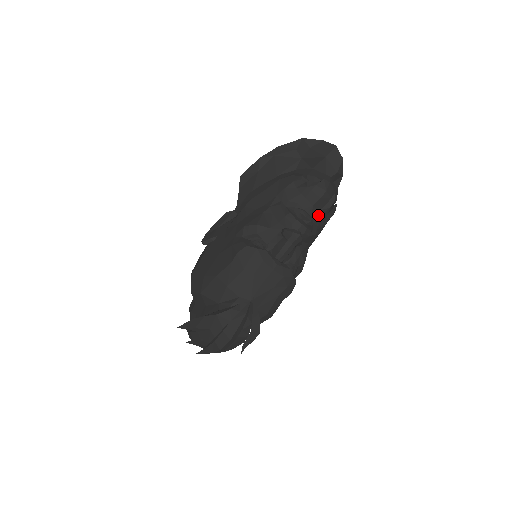
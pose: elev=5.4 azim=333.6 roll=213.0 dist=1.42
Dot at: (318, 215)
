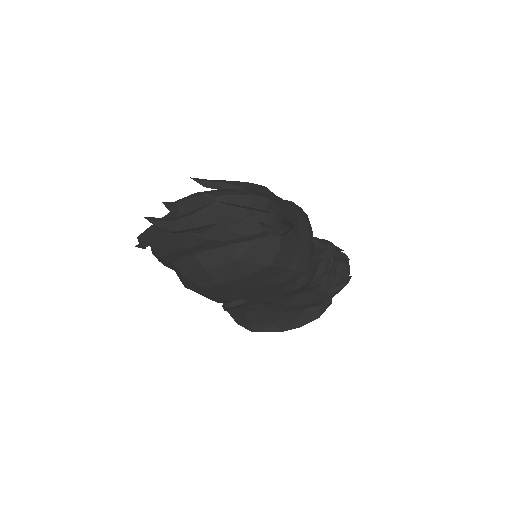
Dot at: (333, 274)
